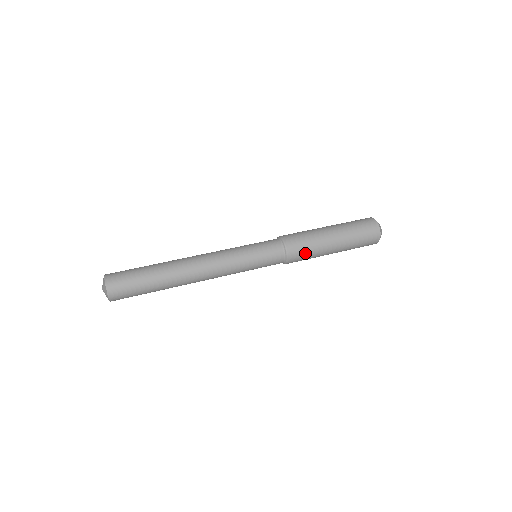
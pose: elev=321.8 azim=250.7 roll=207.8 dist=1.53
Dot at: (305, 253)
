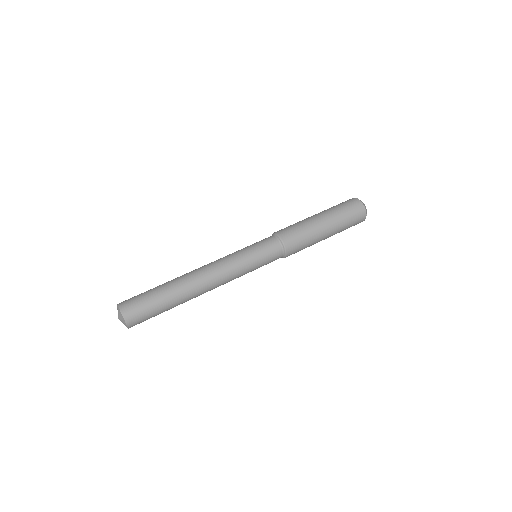
Dot at: occluded
